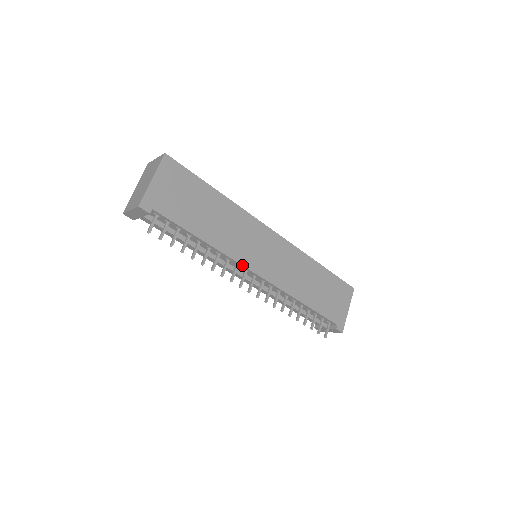
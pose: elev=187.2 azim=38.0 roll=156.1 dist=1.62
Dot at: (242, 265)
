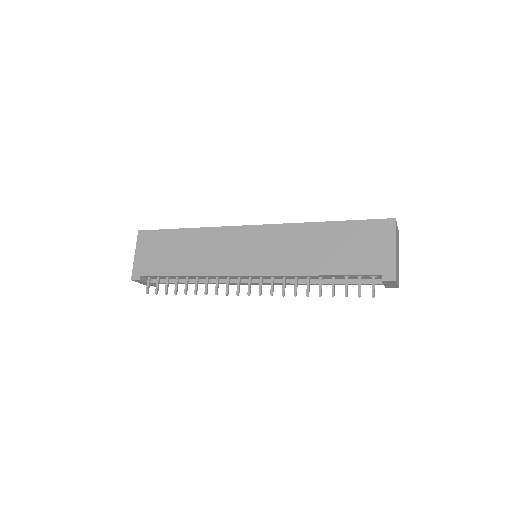
Dot at: (228, 275)
